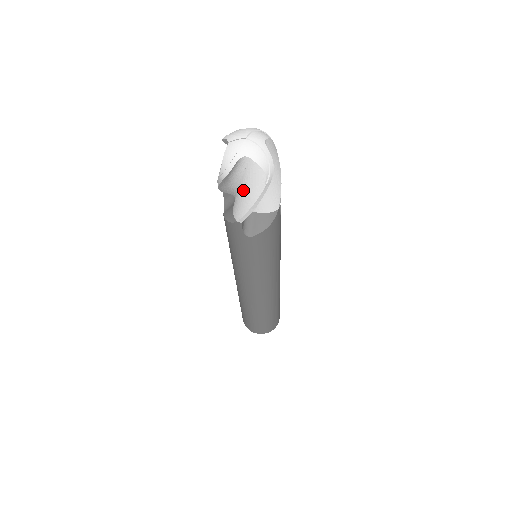
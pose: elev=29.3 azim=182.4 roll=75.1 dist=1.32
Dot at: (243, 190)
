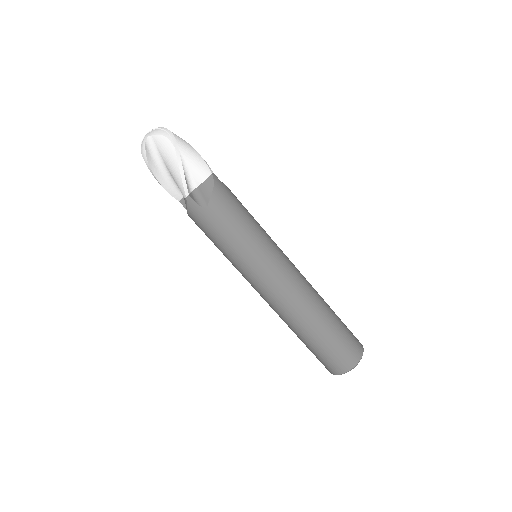
Dot at: (168, 165)
